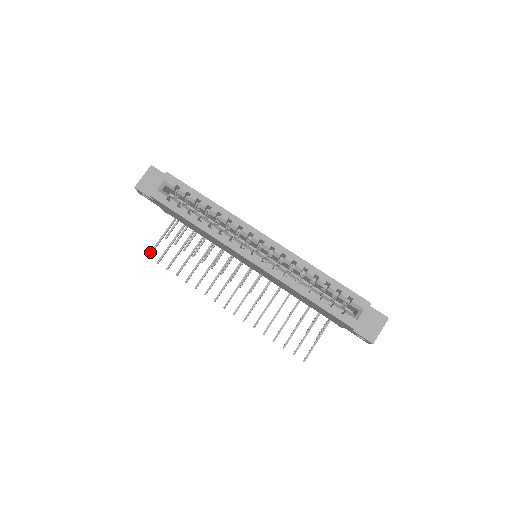
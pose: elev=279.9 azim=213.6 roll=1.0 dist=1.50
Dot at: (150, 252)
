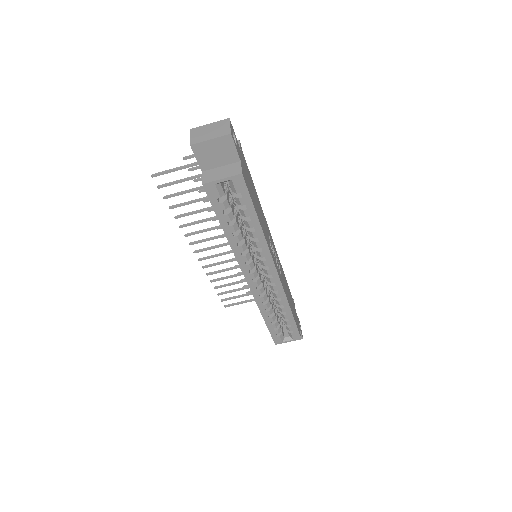
Dot at: (157, 174)
